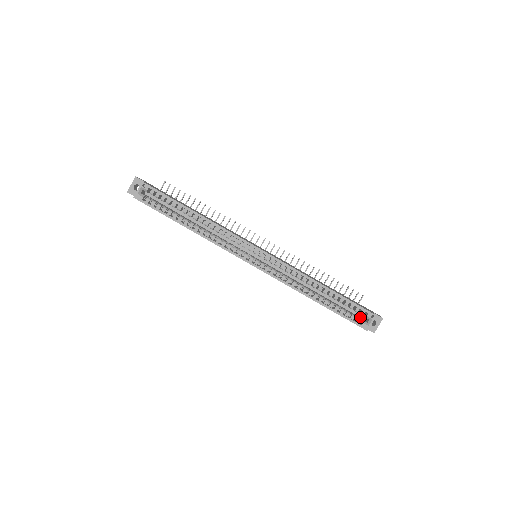
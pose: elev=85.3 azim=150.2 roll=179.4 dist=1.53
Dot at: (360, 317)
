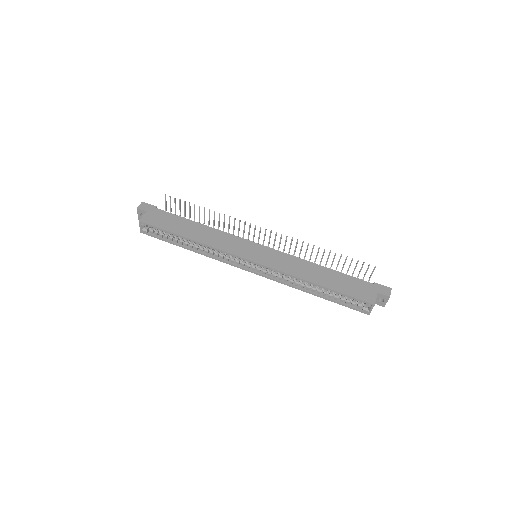
Dot at: occluded
